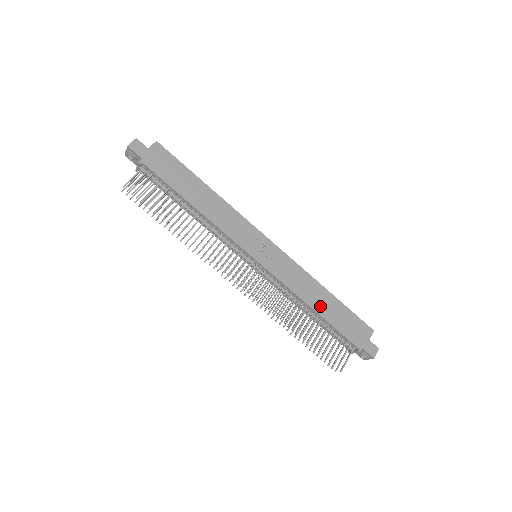
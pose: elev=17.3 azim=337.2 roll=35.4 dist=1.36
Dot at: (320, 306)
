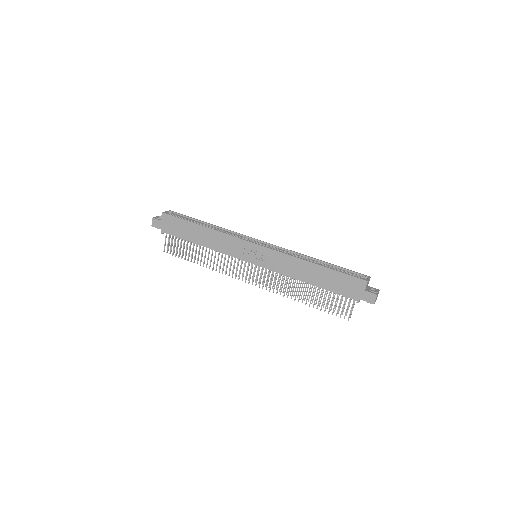
Dot at: (312, 279)
